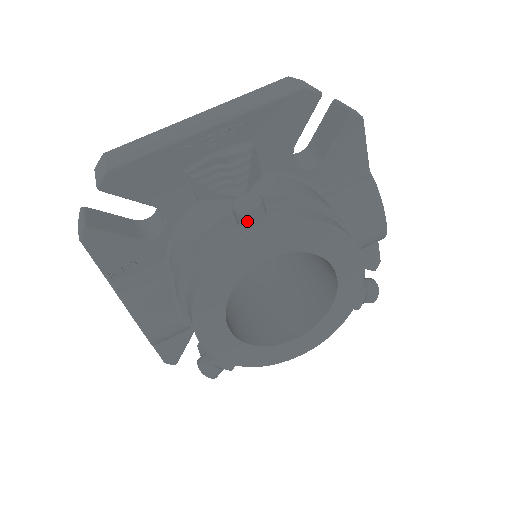
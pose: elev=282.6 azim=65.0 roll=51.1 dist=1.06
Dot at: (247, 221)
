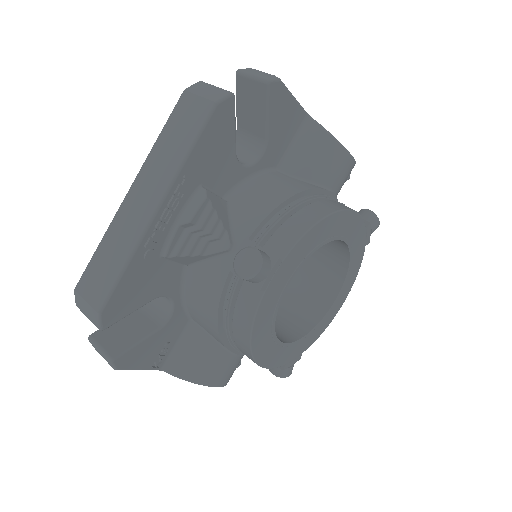
Dot at: (260, 279)
